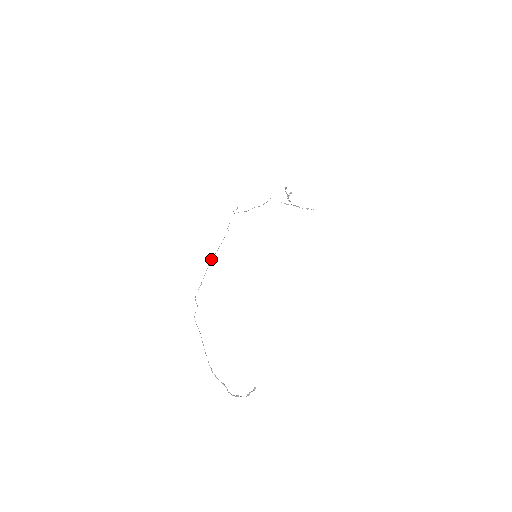
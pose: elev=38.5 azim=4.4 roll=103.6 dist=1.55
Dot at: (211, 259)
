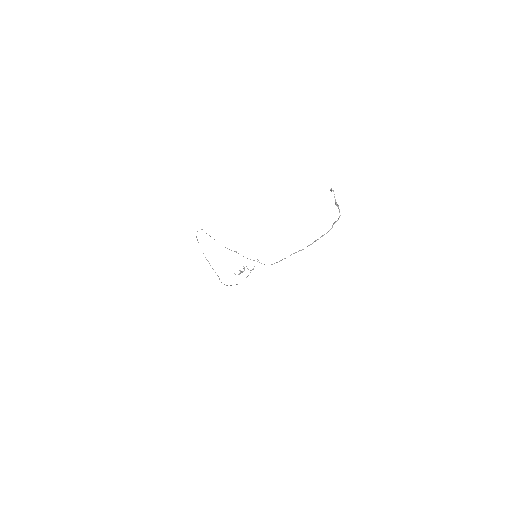
Dot at: occluded
